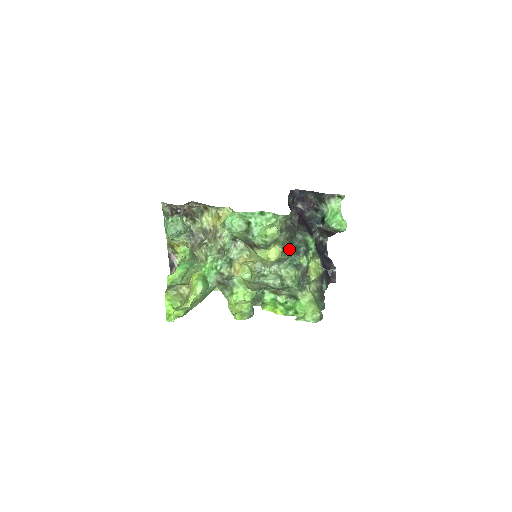
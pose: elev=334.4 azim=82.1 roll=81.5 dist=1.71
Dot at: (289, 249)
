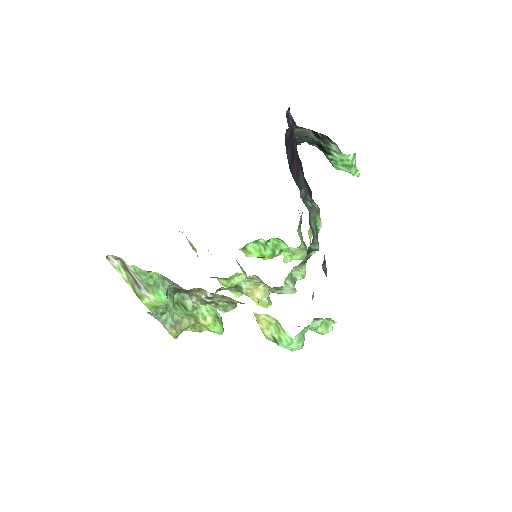
Dot at: occluded
